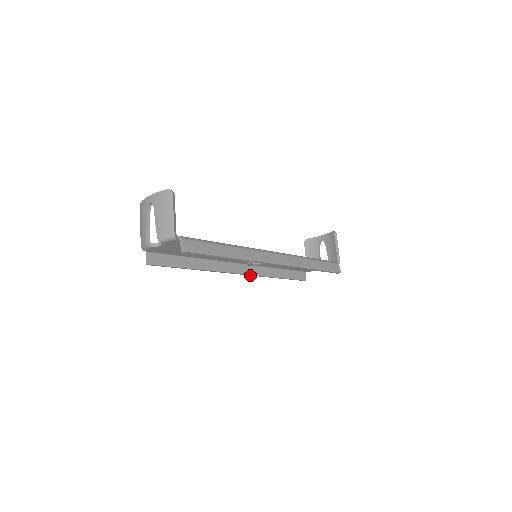
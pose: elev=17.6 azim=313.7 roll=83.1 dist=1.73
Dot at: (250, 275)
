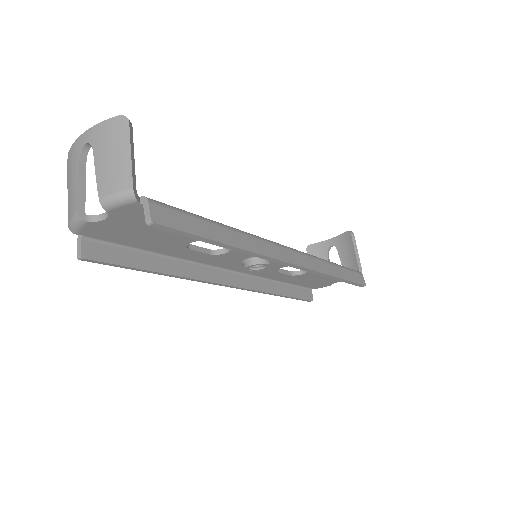
Dot at: (243, 289)
